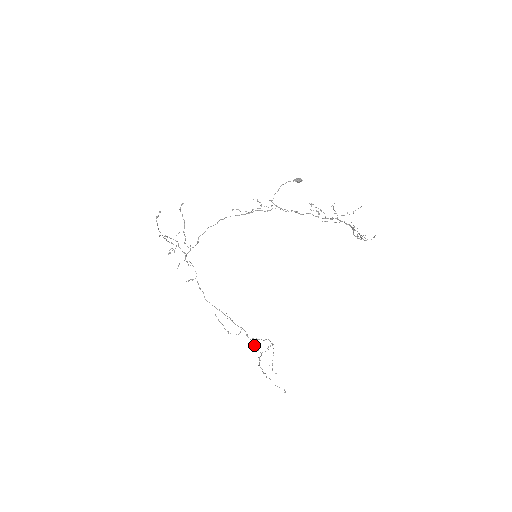
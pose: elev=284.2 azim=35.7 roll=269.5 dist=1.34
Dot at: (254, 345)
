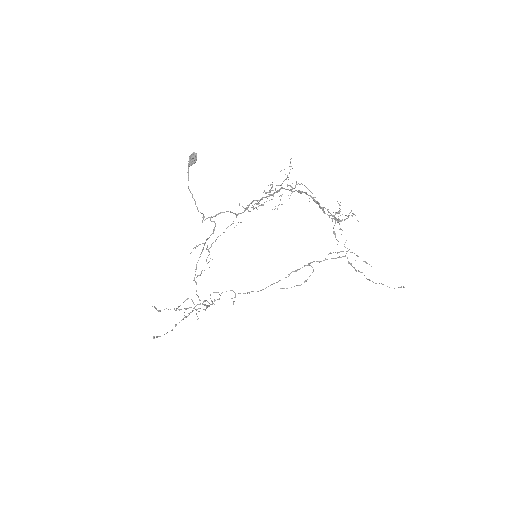
Dot at: occluded
